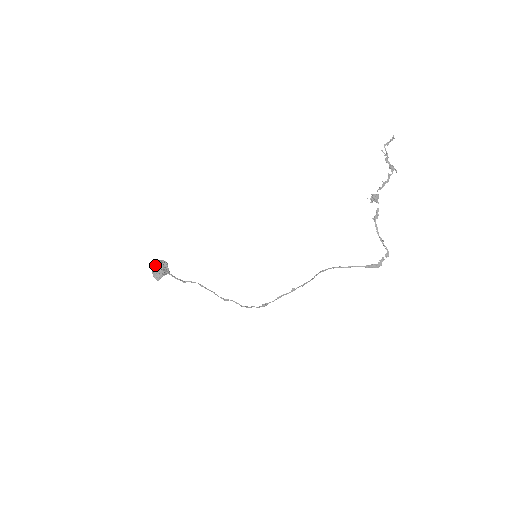
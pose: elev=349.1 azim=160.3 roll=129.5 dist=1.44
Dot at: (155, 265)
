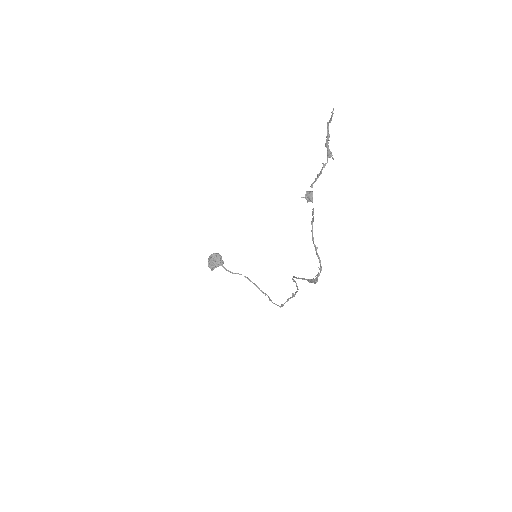
Dot at: (209, 257)
